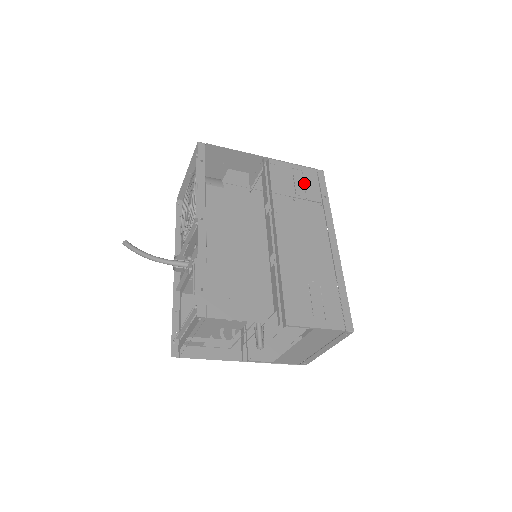
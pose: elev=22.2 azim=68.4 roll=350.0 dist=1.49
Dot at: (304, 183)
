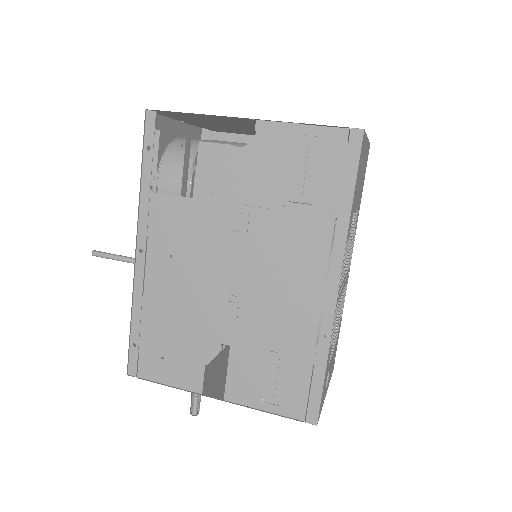
Dot at: (312, 167)
